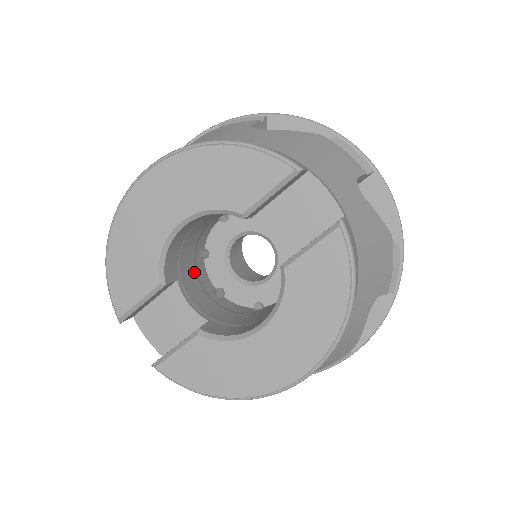
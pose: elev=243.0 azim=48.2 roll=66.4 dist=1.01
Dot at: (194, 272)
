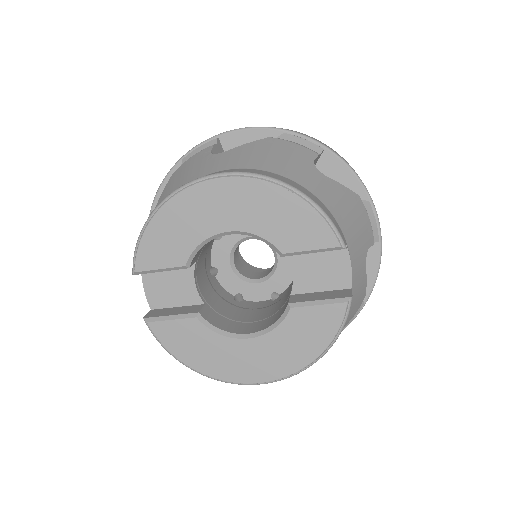
Dot at: (206, 252)
